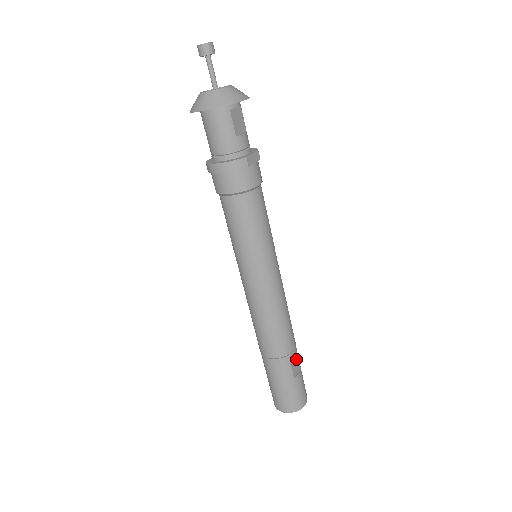
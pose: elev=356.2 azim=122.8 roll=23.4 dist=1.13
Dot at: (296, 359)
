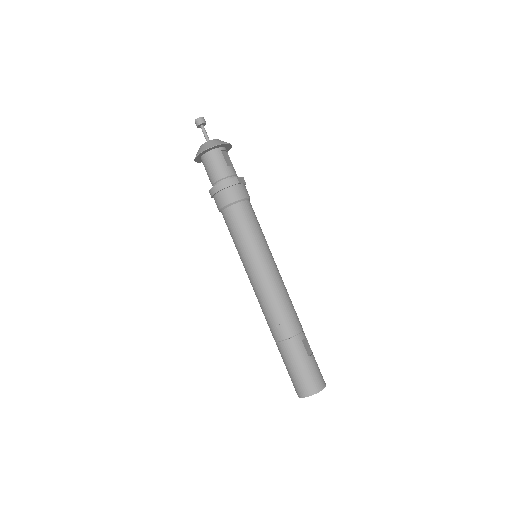
Dot at: (306, 342)
